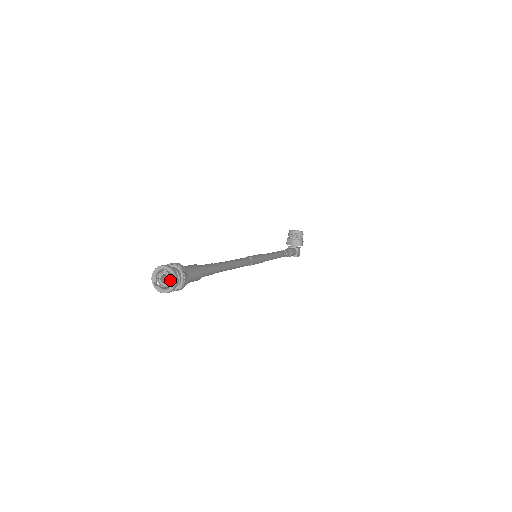
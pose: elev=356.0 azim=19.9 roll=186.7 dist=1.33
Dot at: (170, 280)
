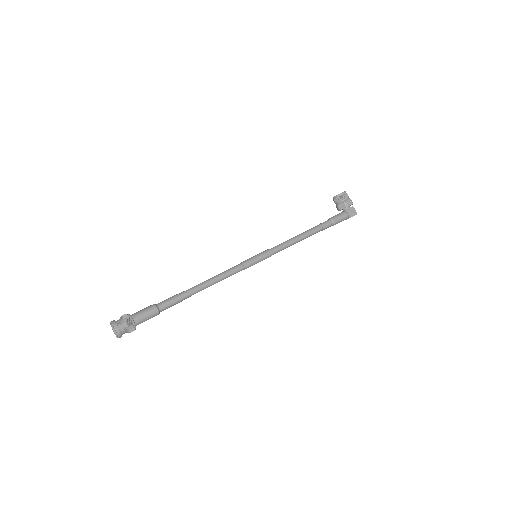
Dot at: (116, 329)
